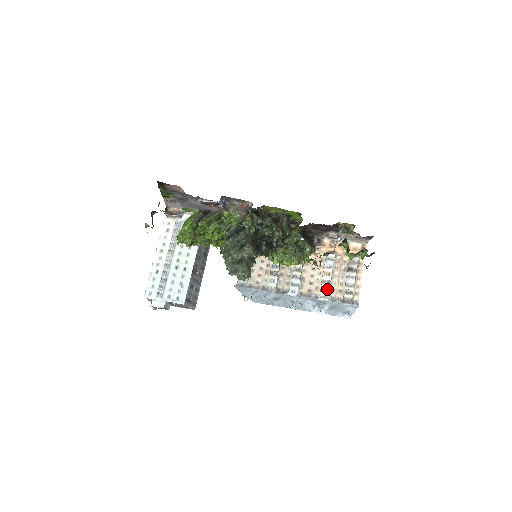
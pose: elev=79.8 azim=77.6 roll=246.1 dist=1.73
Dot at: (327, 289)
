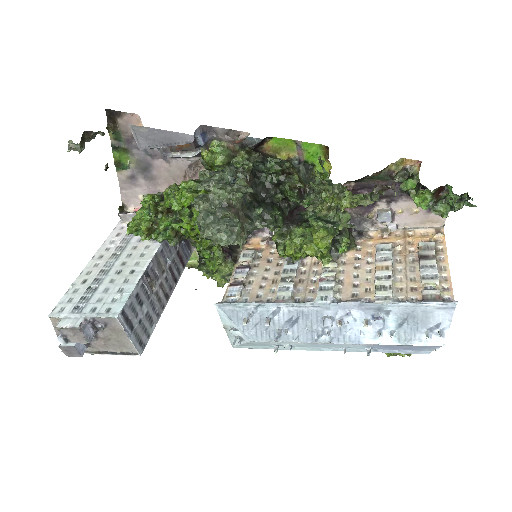
Dot at: (387, 287)
